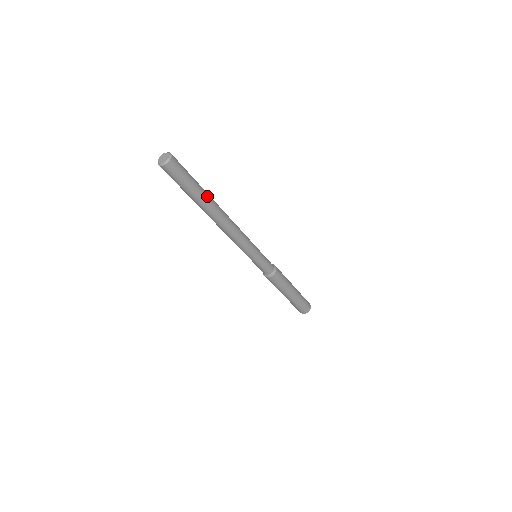
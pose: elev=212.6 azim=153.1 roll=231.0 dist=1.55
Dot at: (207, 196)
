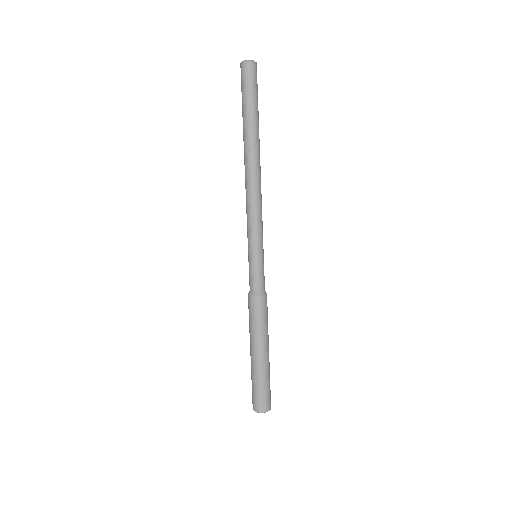
Dot at: occluded
